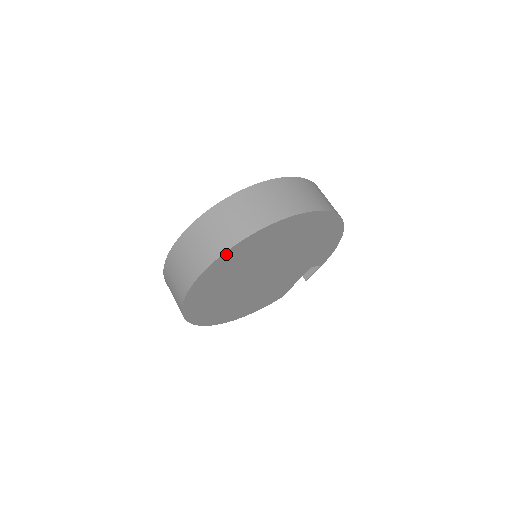
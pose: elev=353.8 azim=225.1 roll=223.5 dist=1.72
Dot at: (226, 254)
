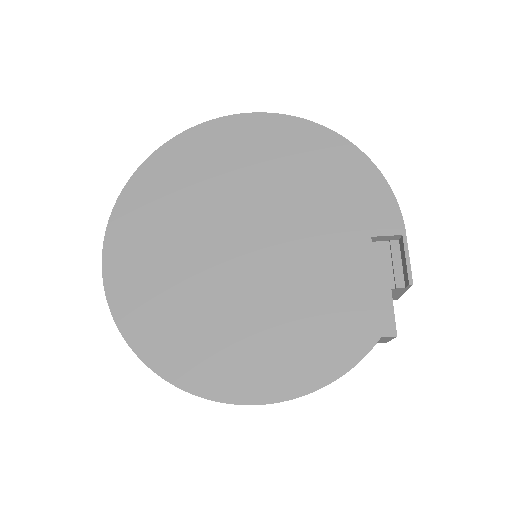
Dot at: (127, 193)
